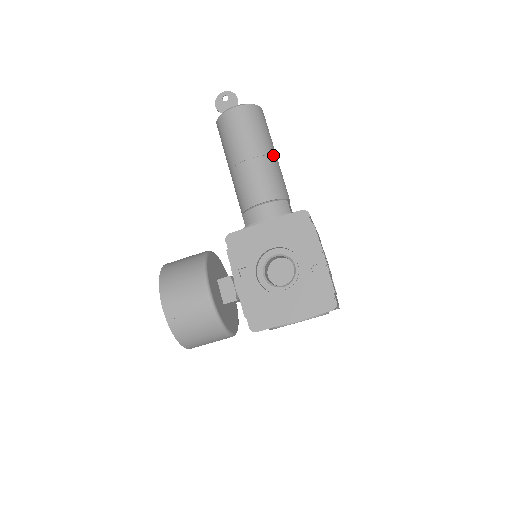
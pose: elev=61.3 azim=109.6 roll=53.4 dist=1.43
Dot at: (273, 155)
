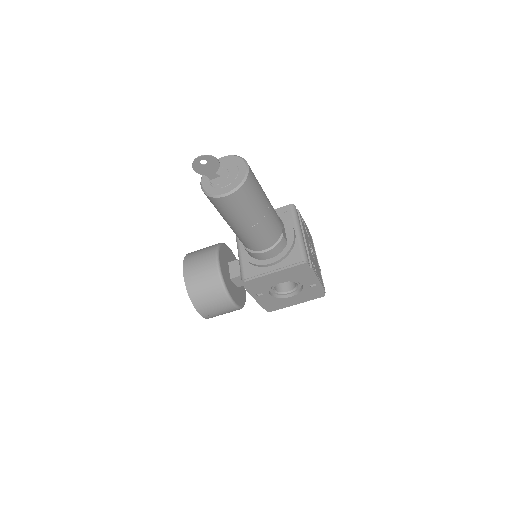
Dot at: (267, 209)
